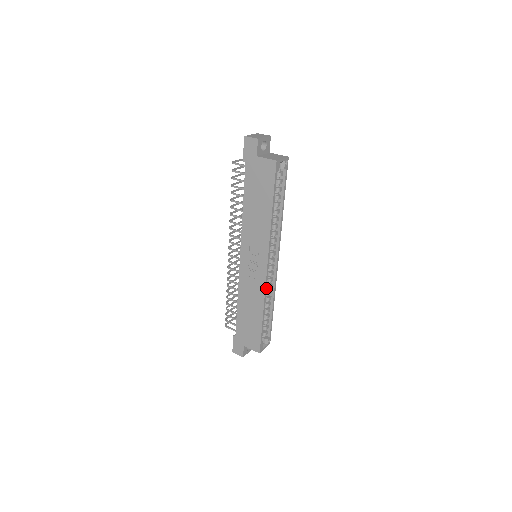
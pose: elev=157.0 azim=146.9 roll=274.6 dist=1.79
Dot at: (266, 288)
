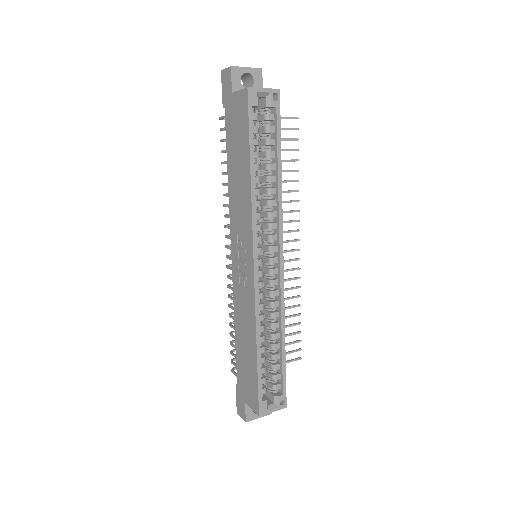
Dot at: (258, 302)
